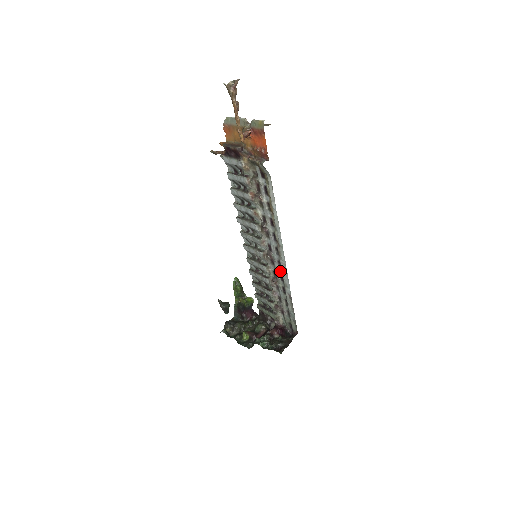
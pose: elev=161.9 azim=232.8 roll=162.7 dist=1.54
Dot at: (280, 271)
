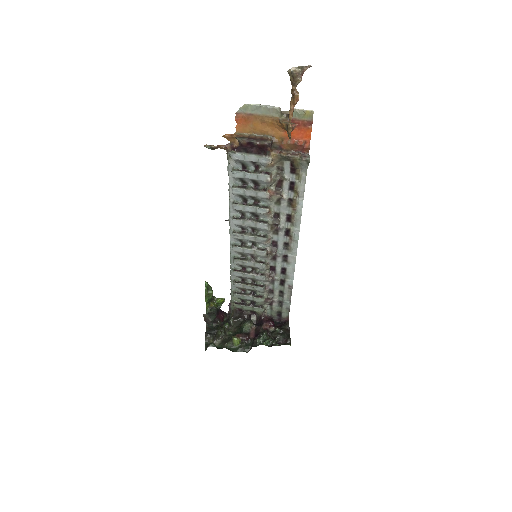
Dot at: (283, 265)
